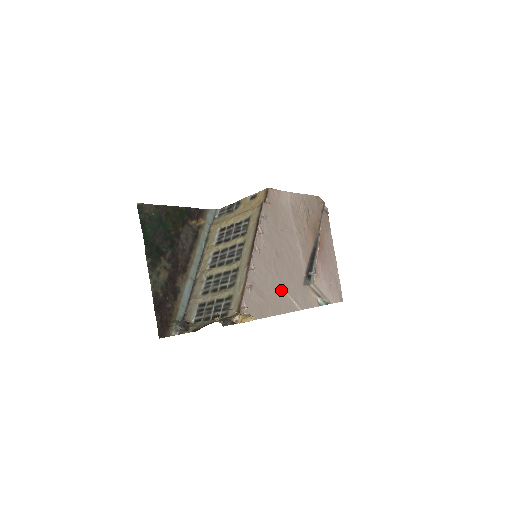
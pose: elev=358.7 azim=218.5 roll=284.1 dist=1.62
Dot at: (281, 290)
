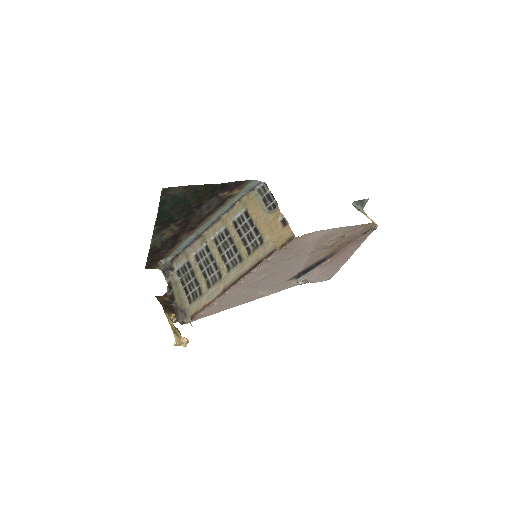
Dot at: (254, 293)
